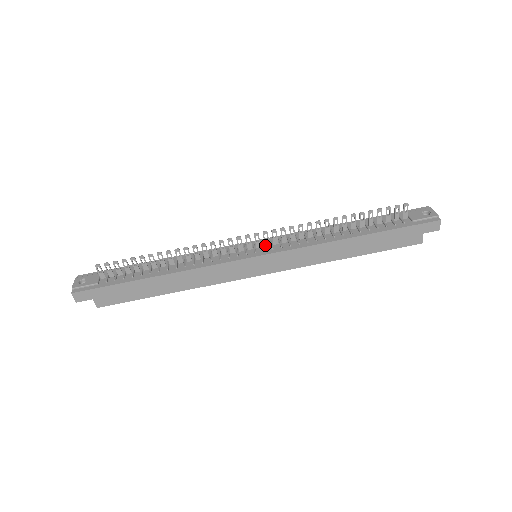
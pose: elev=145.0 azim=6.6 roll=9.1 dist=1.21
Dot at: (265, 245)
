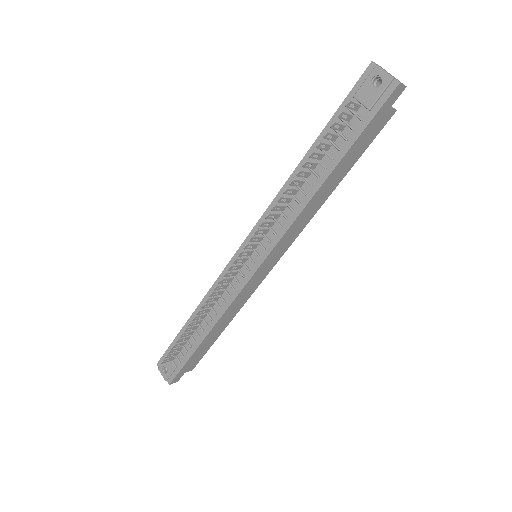
Dot at: (255, 248)
